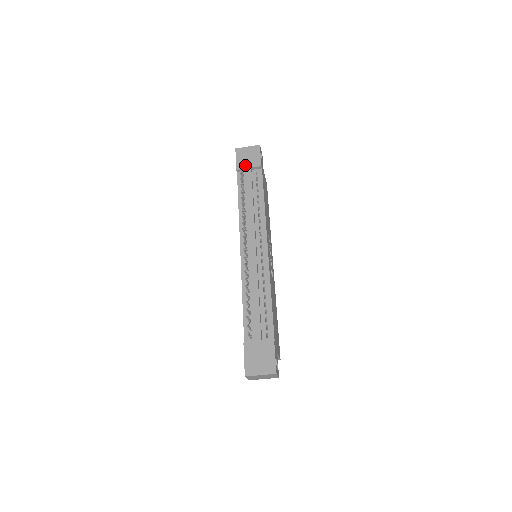
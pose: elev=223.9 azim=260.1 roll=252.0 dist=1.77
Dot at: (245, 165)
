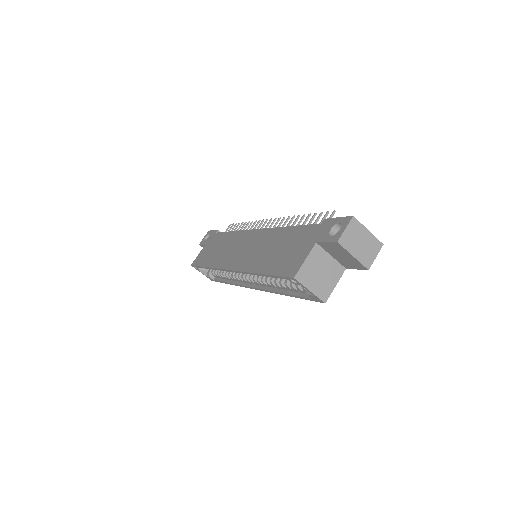
Dot at: occluded
